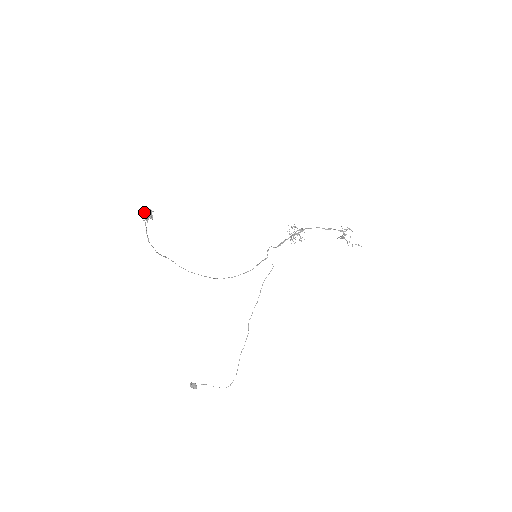
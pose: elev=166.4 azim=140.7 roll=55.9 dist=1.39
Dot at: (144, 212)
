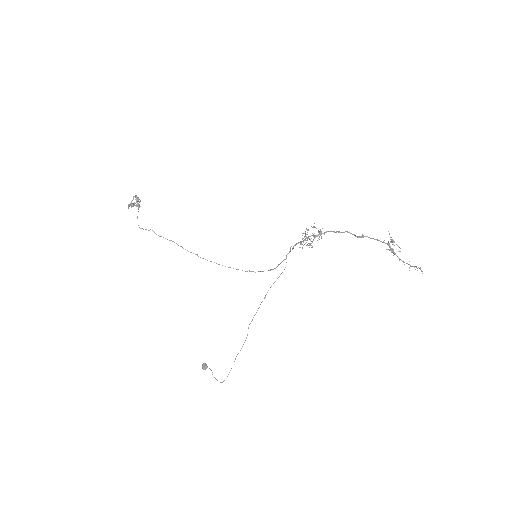
Dot at: (137, 199)
